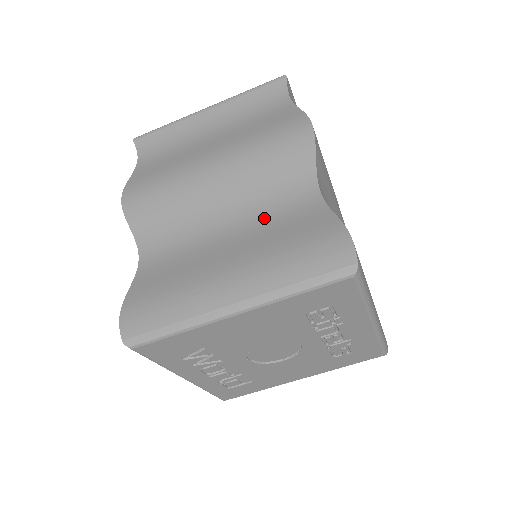
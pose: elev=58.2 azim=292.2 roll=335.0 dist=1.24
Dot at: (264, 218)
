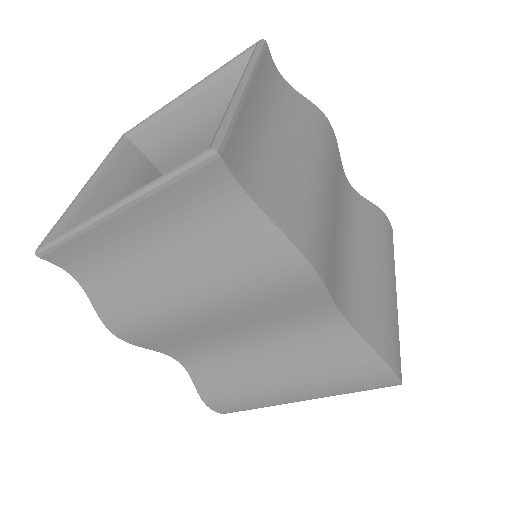
Dot at: (291, 339)
